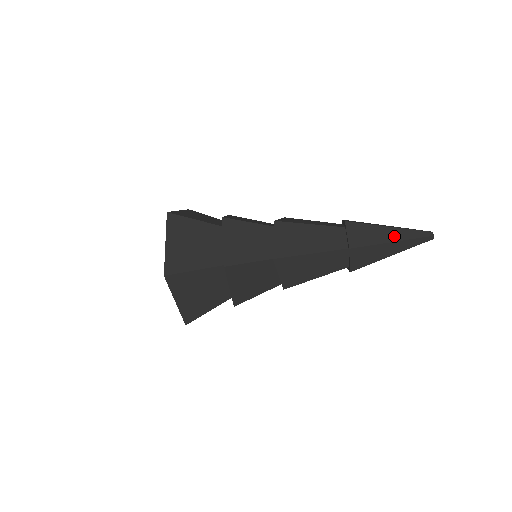
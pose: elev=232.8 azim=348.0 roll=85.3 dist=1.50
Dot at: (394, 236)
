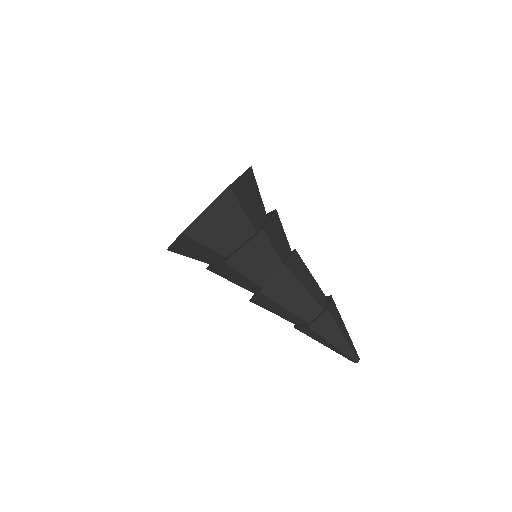
Dot at: (346, 335)
